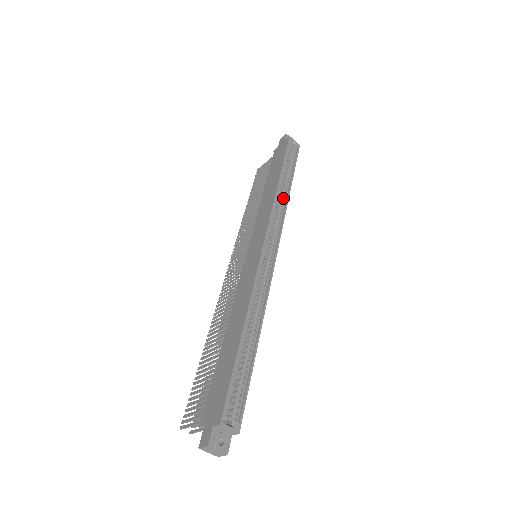
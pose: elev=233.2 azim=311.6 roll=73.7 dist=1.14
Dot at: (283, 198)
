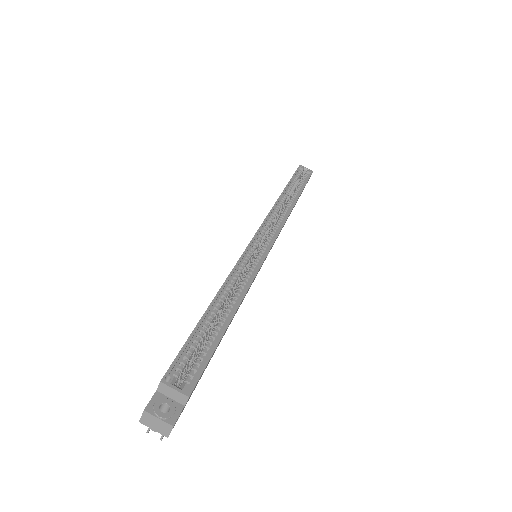
Dot at: (288, 205)
